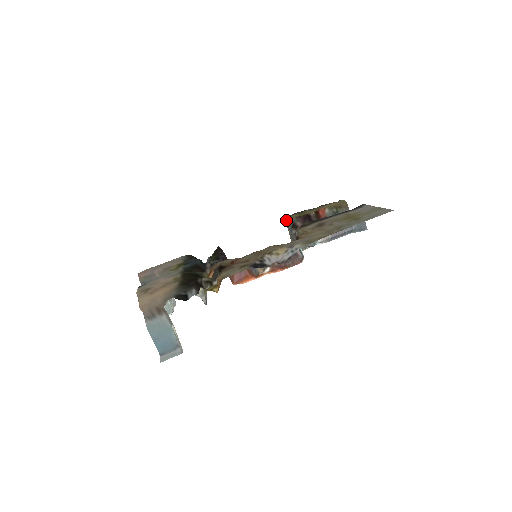
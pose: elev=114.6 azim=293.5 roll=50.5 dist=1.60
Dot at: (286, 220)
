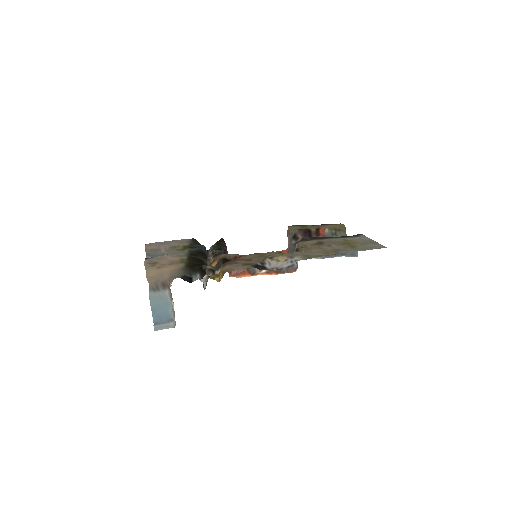
Dot at: (288, 229)
